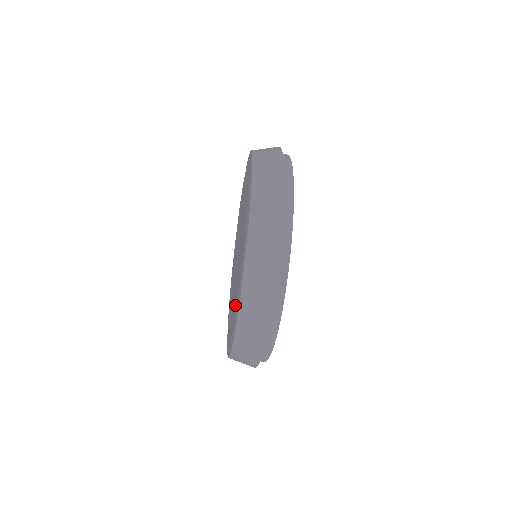
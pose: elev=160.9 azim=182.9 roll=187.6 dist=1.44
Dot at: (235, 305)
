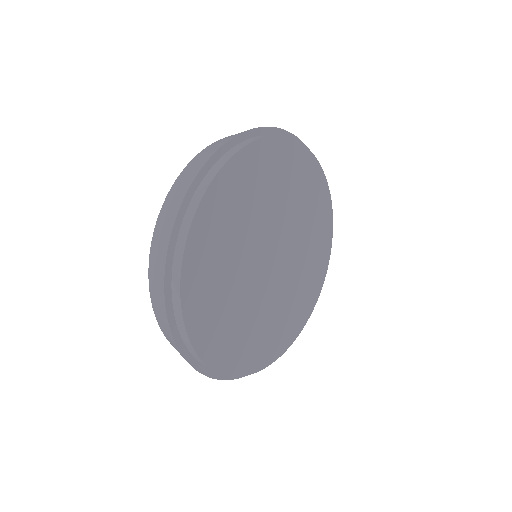
Dot at: occluded
